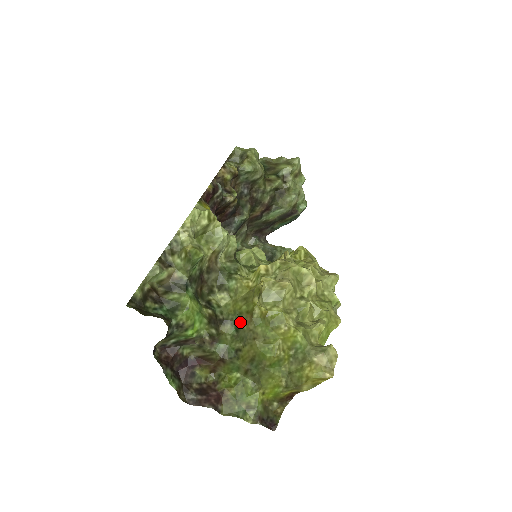
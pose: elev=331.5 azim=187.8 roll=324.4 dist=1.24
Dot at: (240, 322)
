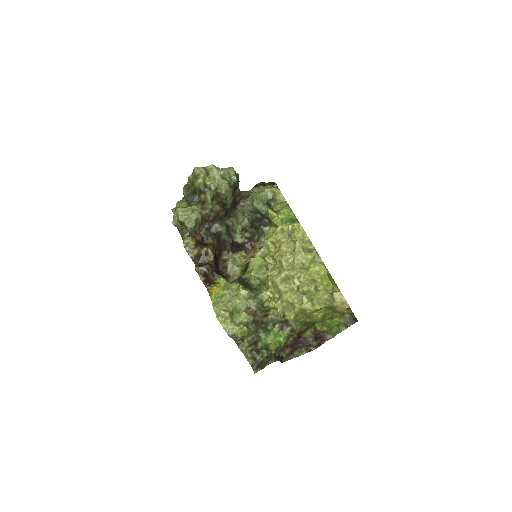
Dot at: occluded
